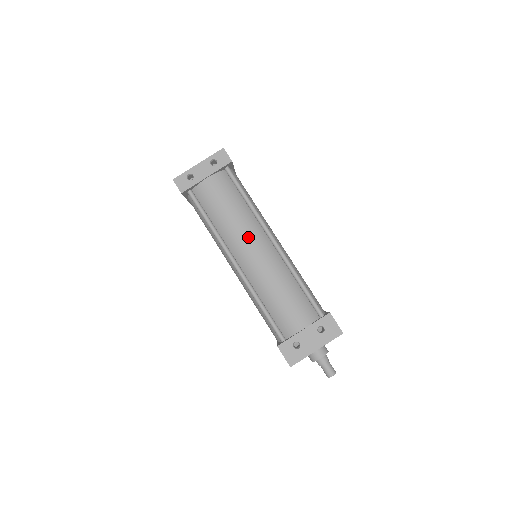
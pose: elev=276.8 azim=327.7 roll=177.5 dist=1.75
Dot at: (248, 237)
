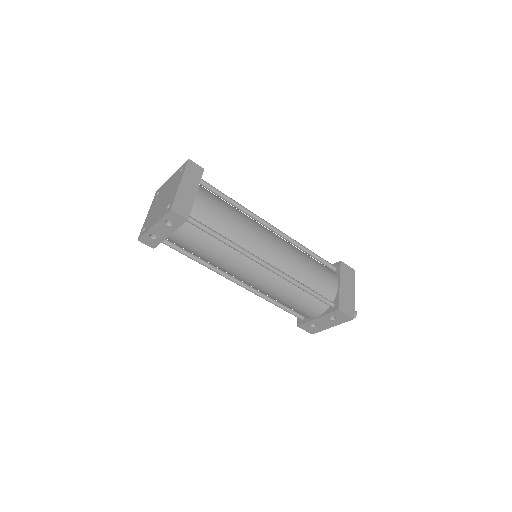
Dot at: (239, 271)
